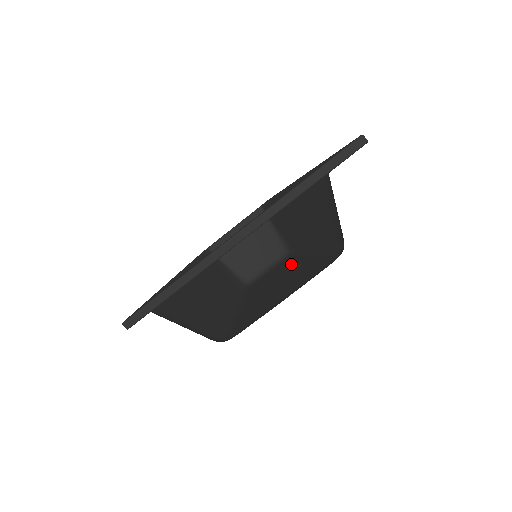
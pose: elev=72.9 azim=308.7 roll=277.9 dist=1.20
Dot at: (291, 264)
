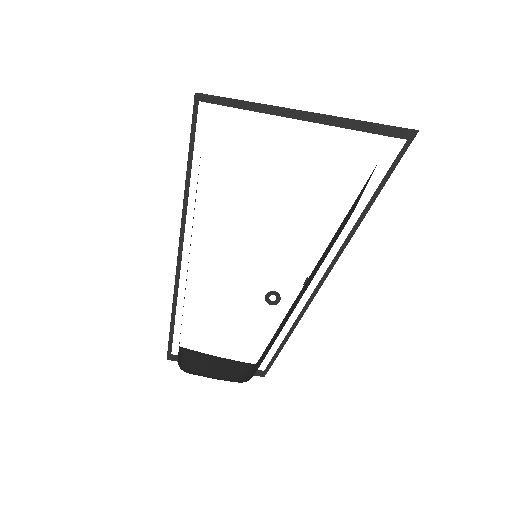
Dot at: occluded
